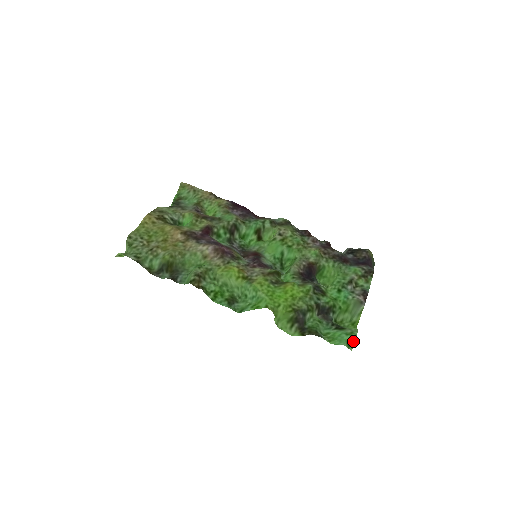
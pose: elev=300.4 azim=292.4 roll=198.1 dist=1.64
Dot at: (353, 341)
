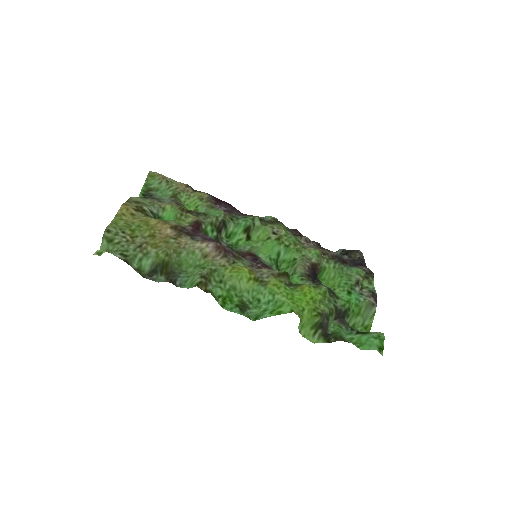
Dot at: (382, 345)
